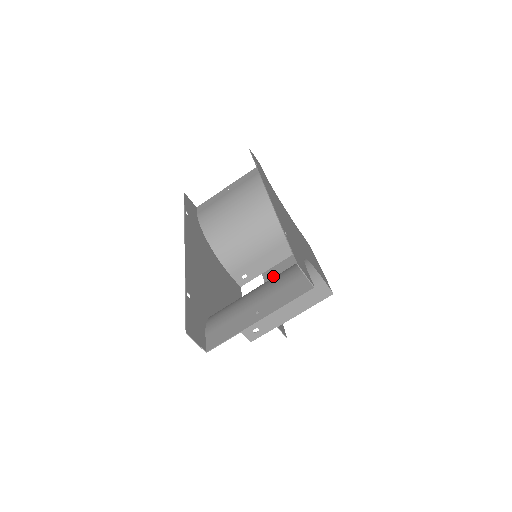
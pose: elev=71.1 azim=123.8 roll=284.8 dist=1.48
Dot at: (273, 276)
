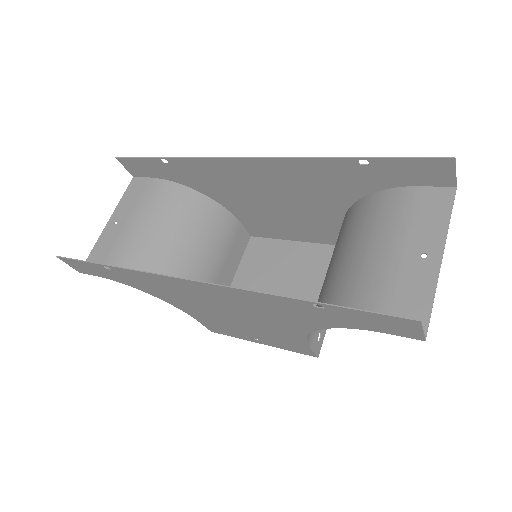
Dot at: (247, 288)
